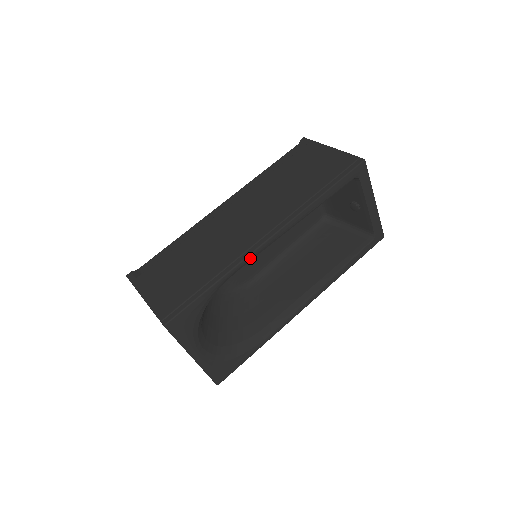
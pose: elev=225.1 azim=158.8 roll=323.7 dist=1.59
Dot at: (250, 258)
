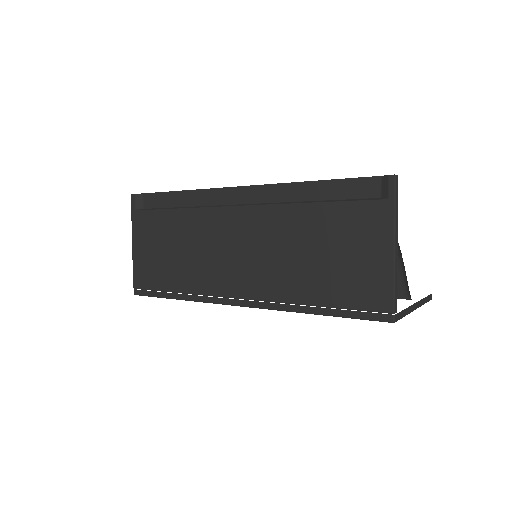
Dot at: (215, 302)
